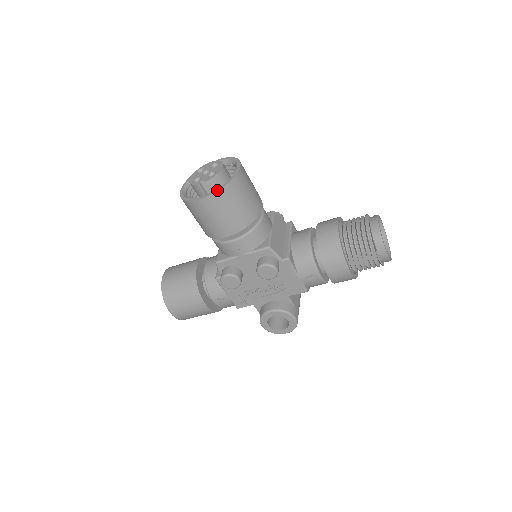
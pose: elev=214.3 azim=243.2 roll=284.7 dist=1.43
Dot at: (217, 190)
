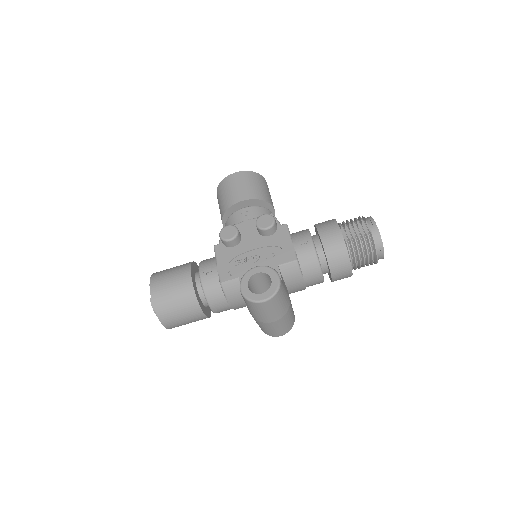
Dot at: (247, 171)
